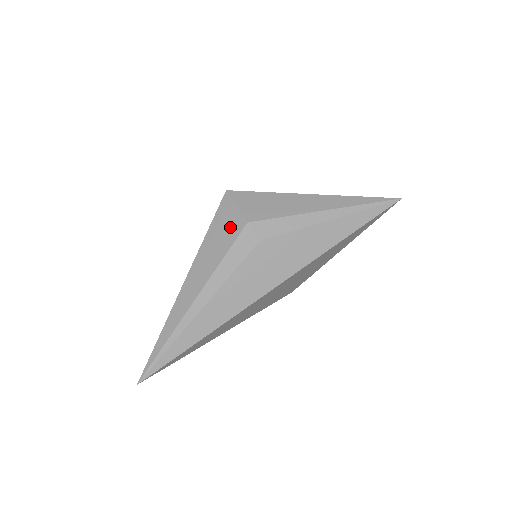
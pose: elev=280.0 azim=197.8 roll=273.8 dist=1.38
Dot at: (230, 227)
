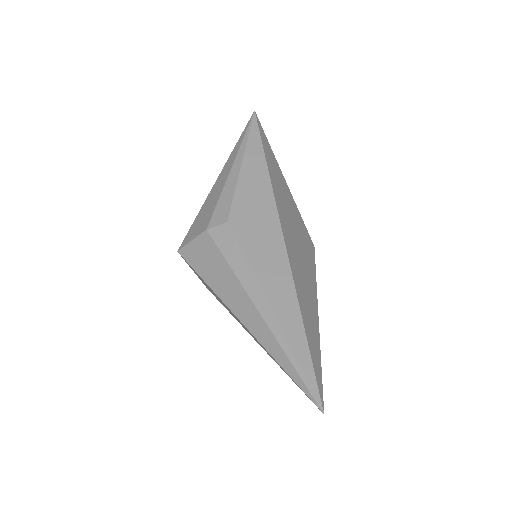
Dot at: (205, 251)
